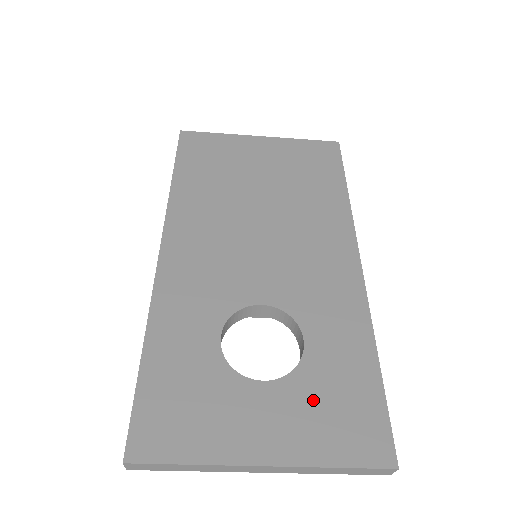
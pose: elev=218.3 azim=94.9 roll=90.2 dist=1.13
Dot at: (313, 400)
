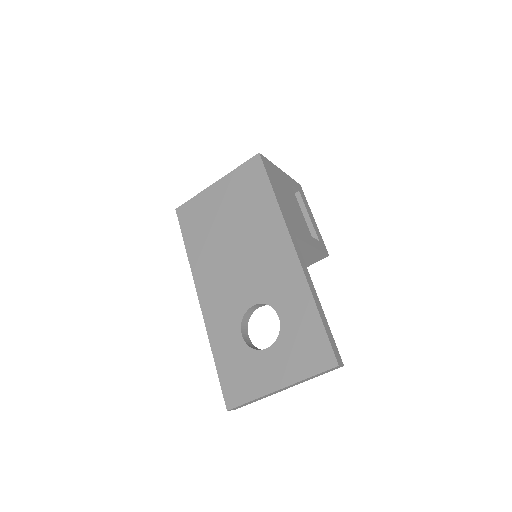
Dot at: (291, 348)
